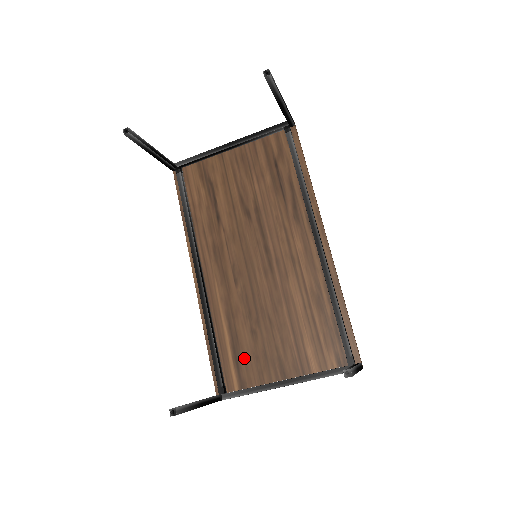
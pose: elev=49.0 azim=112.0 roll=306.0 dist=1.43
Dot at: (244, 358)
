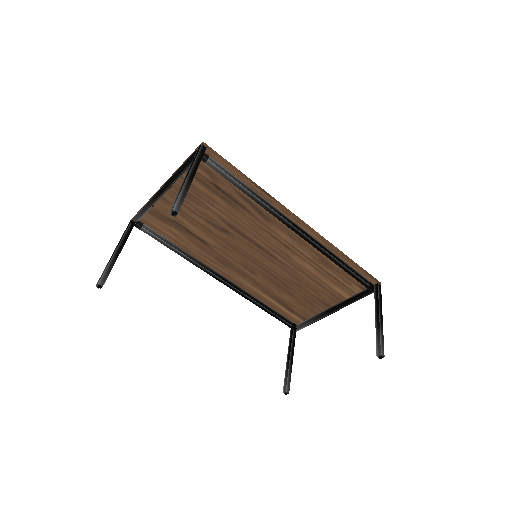
Dot at: (294, 307)
